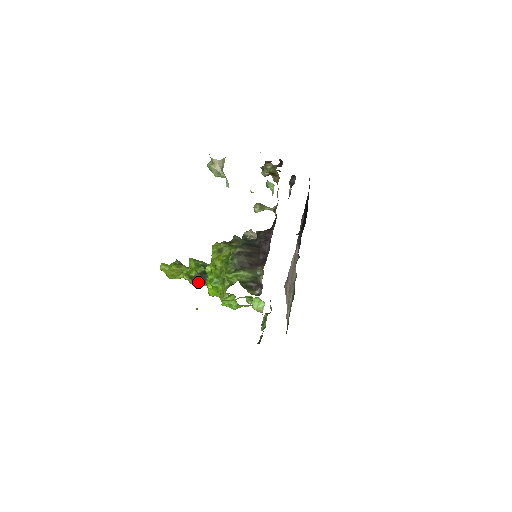
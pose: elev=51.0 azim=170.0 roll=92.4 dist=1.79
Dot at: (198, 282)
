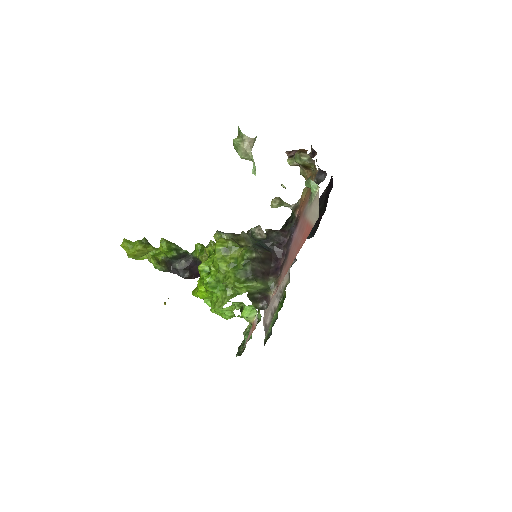
Dot at: (165, 267)
